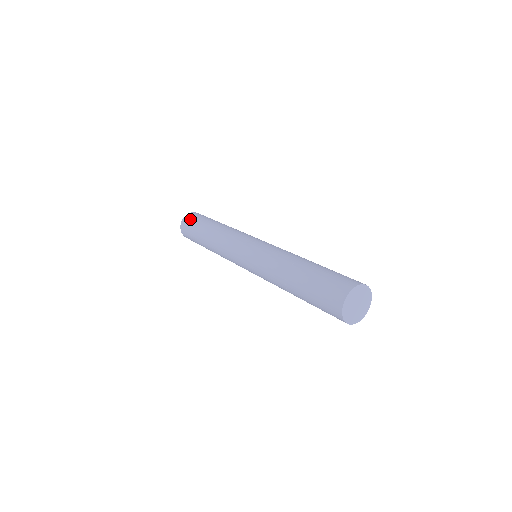
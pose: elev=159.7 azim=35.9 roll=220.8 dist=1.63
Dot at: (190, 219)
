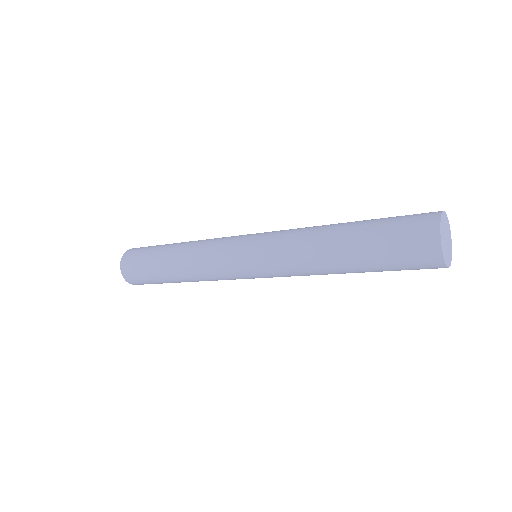
Dot at: (131, 265)
